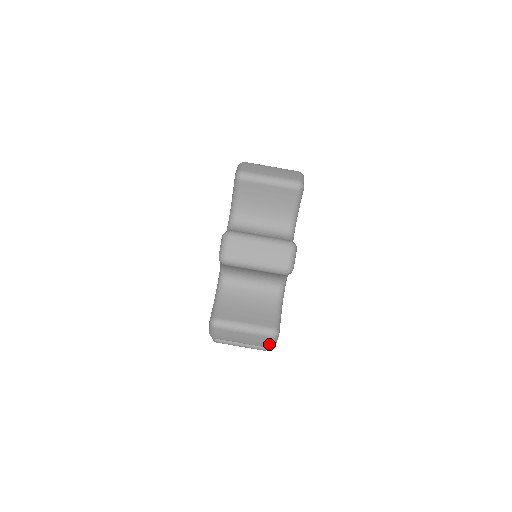
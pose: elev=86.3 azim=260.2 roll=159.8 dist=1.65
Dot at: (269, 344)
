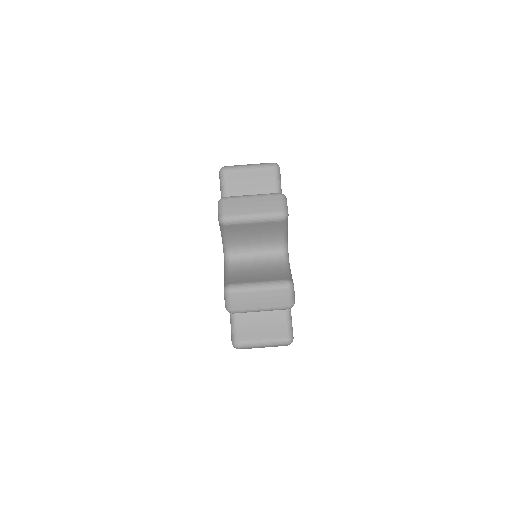
Dot at: (286, 345)
